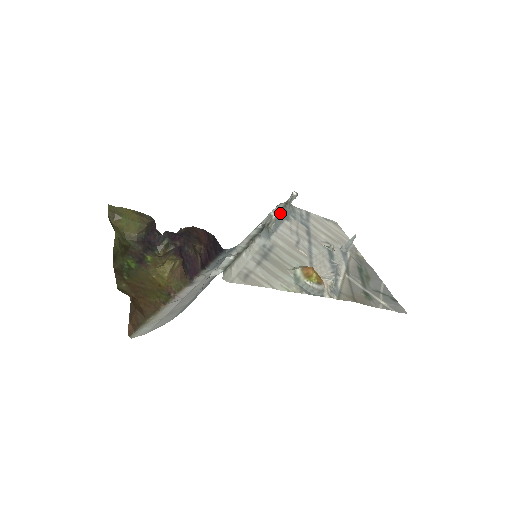
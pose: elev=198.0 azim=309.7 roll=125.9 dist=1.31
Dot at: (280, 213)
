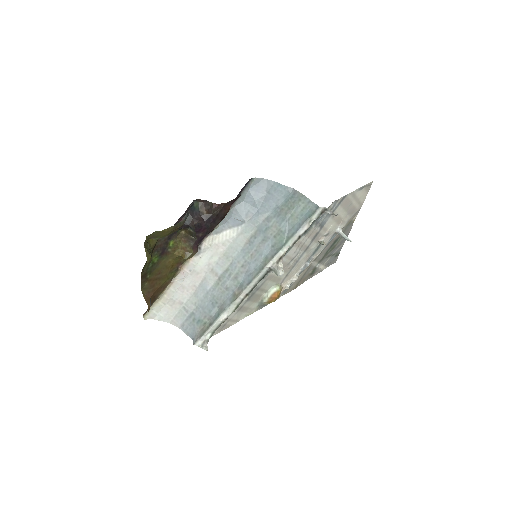
Dot at: occluded
